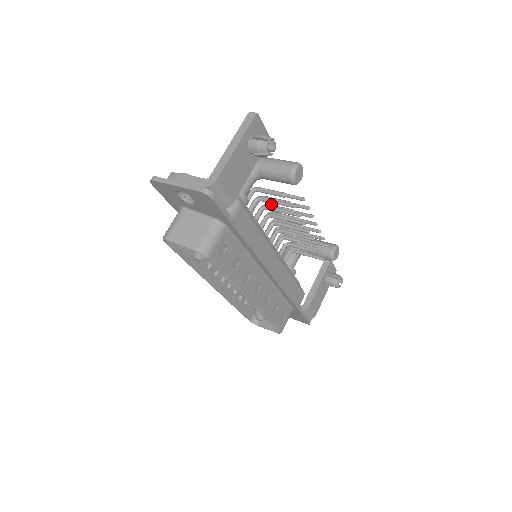
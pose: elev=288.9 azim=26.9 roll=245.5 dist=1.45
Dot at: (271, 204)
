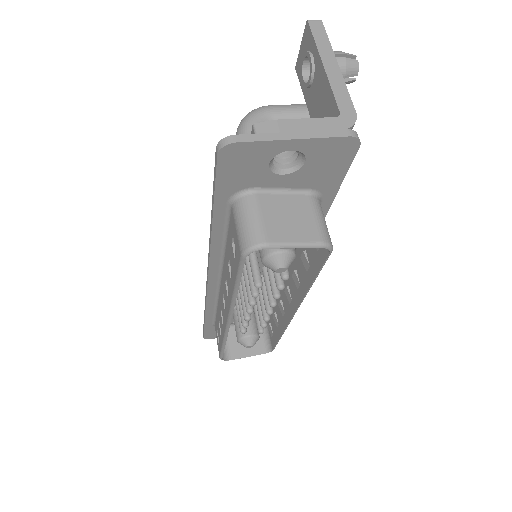
Dot at: occluded
